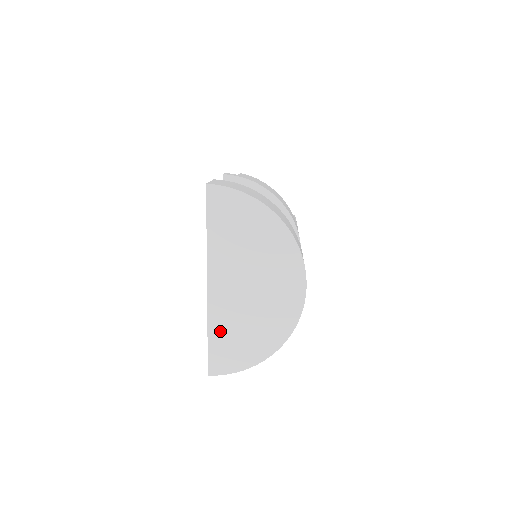
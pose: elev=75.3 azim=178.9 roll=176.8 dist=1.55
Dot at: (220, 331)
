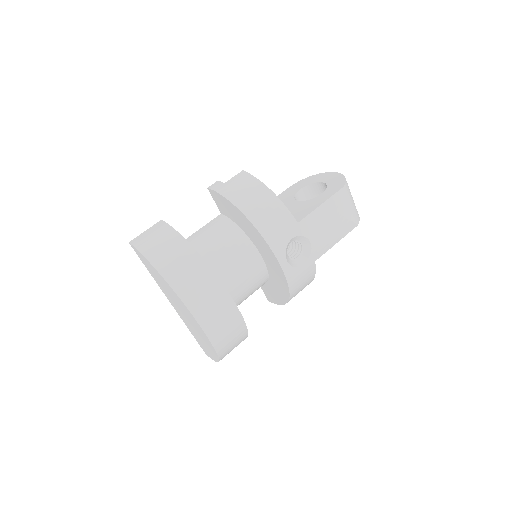
Dot at: (192, 332)
